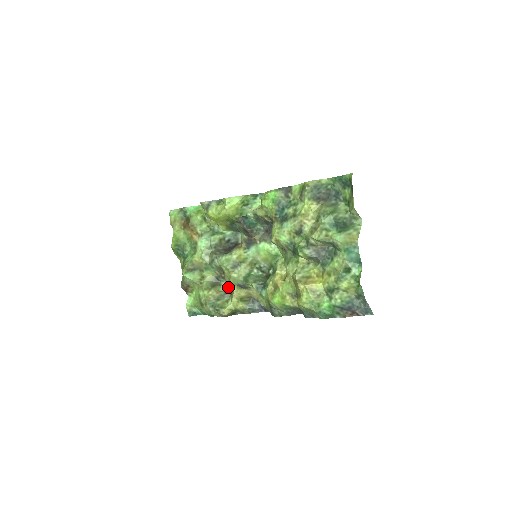
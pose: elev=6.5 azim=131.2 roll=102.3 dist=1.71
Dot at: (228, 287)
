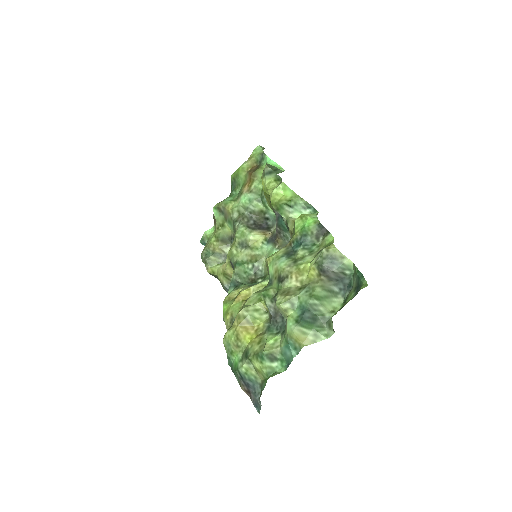
Dot at: occluded
